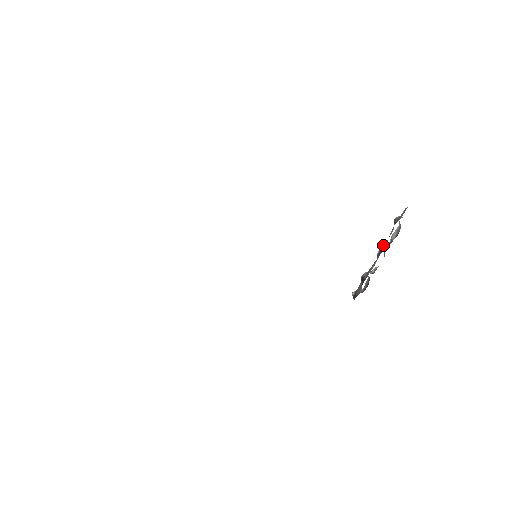
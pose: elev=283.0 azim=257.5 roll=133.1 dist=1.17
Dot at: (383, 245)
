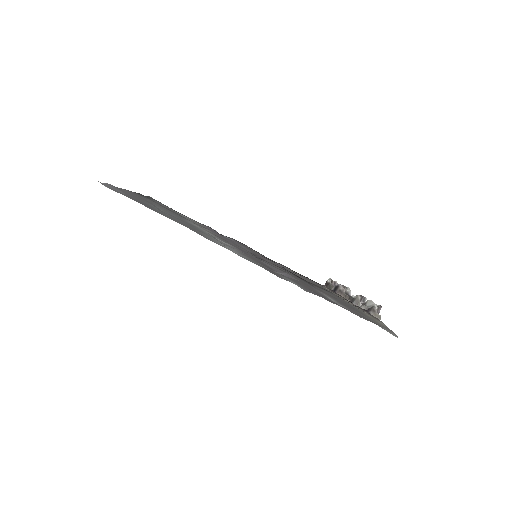
Dot at: (357, 301)
